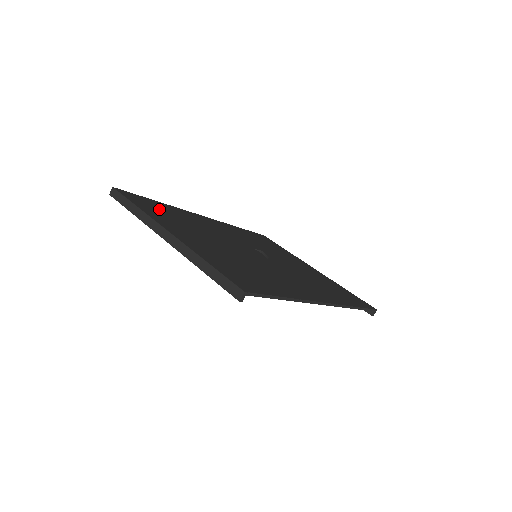
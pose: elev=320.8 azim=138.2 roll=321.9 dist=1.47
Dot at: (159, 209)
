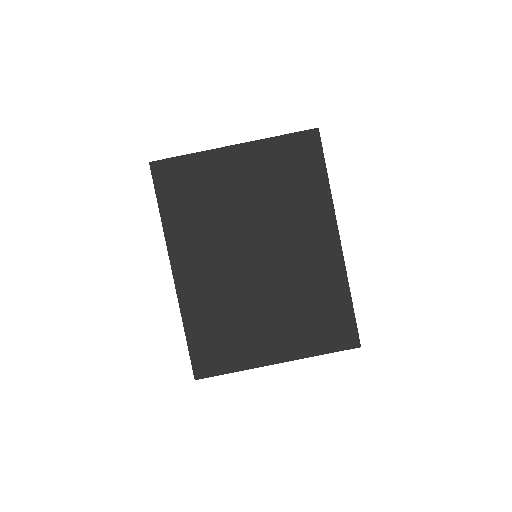
Dot at: (216, 345)
